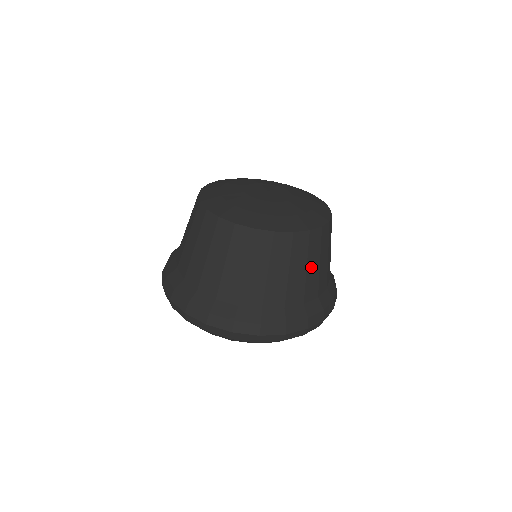
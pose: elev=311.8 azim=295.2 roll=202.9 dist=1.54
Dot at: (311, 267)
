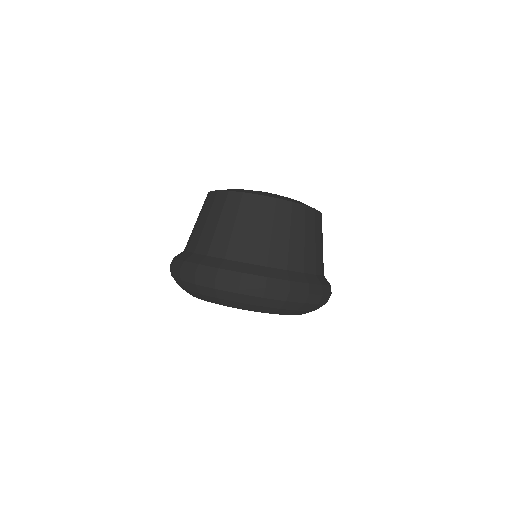
Dot at: (308, 240)
